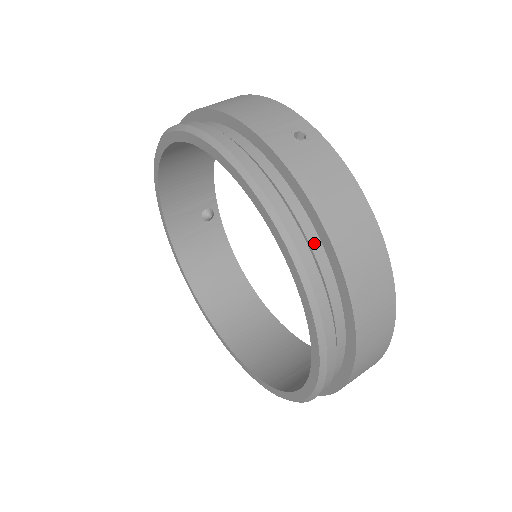
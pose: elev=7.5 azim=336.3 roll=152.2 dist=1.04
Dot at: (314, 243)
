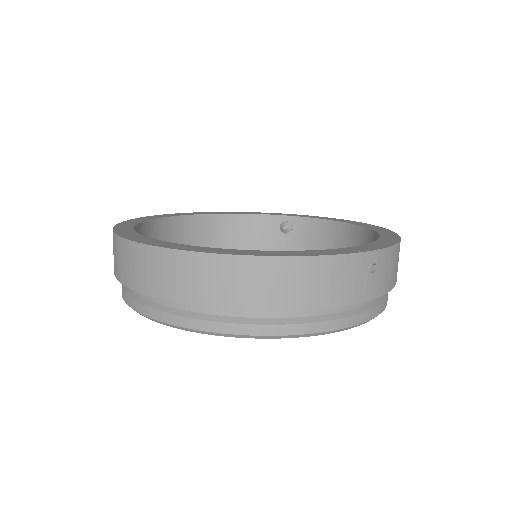
Dot at: occluded
